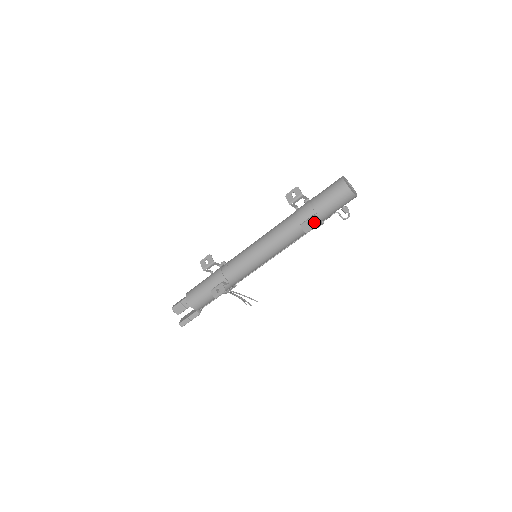
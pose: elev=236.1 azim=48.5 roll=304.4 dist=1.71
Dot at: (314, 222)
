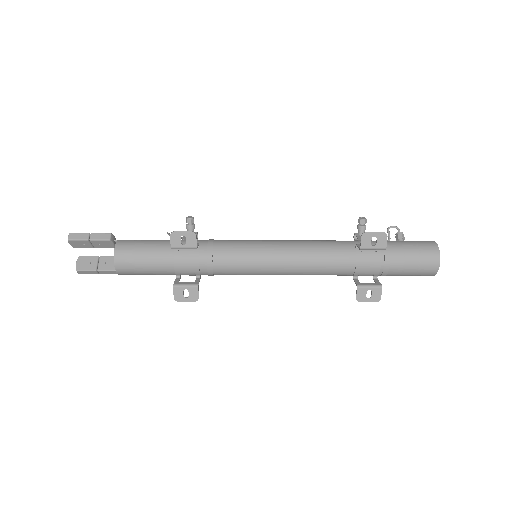
Dot at: (376, 296)
